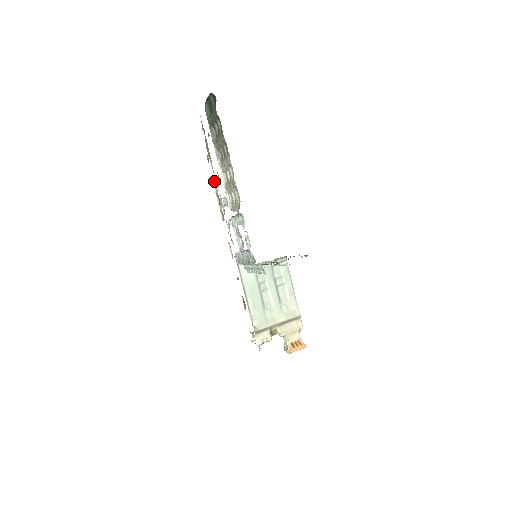
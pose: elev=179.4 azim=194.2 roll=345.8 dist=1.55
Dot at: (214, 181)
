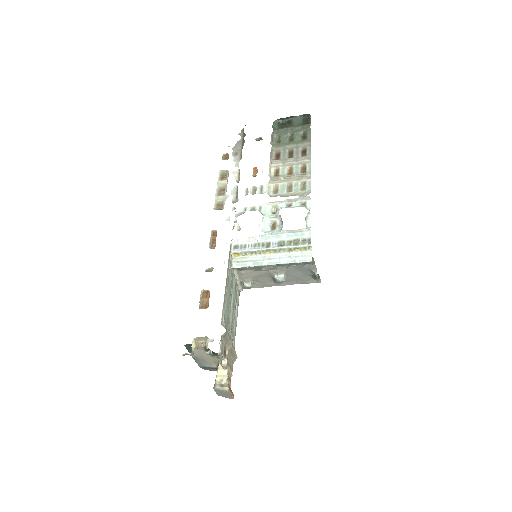
Dot at: (221, 175)
